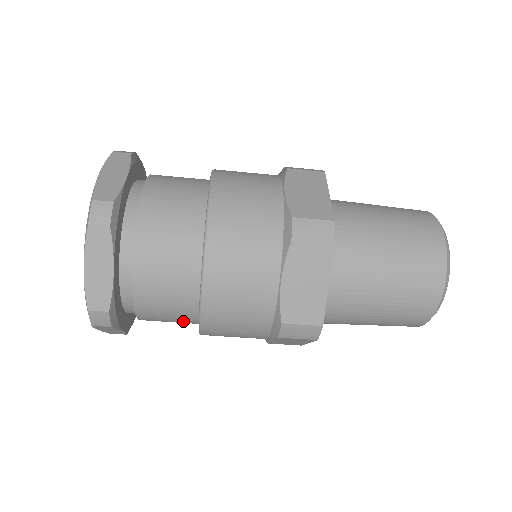
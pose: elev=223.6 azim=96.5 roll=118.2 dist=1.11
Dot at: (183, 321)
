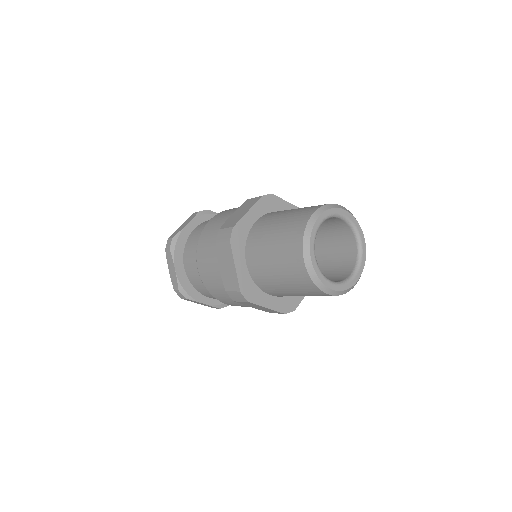
Dot at: occluded
